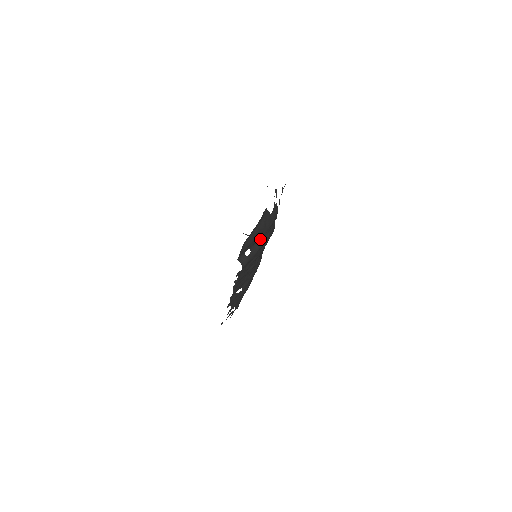
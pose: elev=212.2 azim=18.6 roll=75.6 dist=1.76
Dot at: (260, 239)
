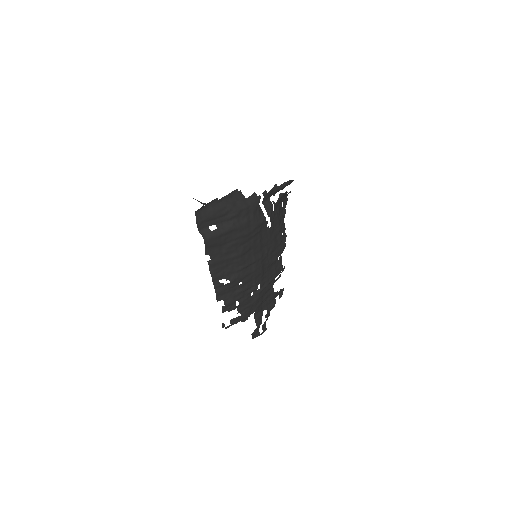
Dot at: (231, 220)
